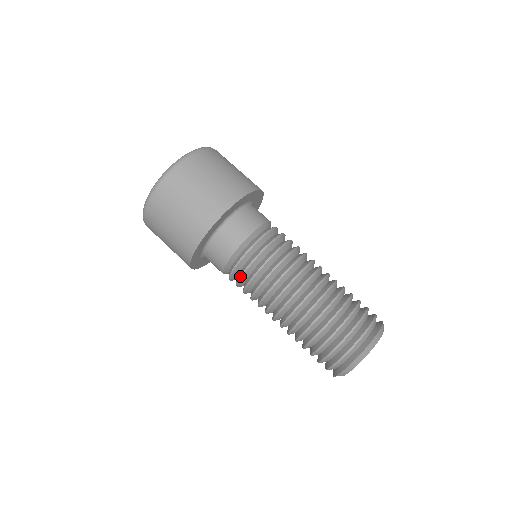
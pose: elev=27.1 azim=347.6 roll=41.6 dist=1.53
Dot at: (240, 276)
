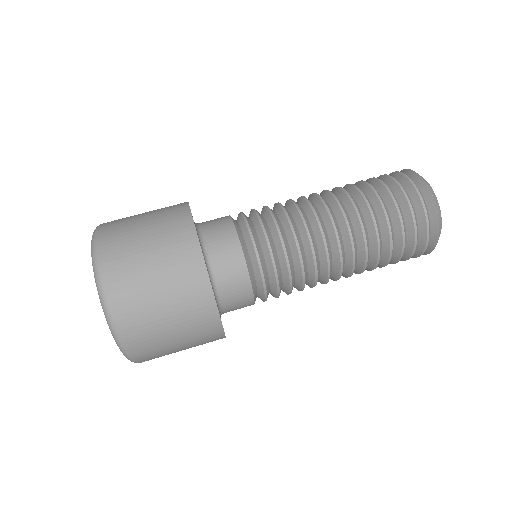
Dot at: (273, 266)
